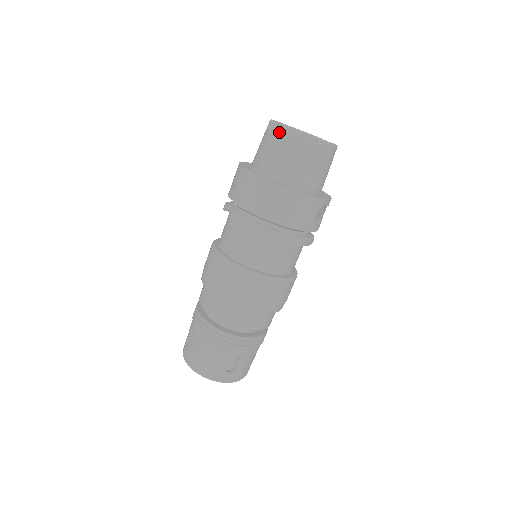
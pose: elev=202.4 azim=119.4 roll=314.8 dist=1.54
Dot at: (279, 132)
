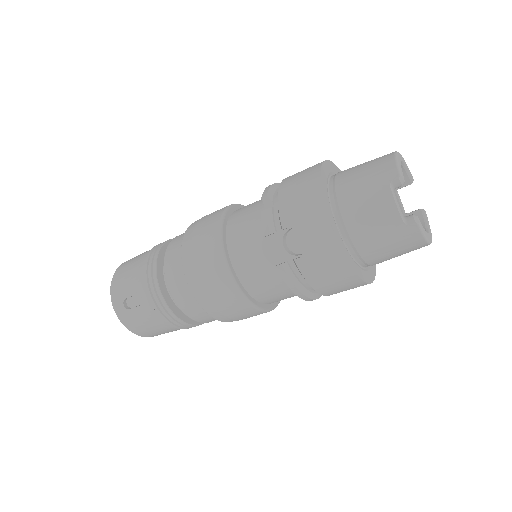
Dot at: (406, 225)
